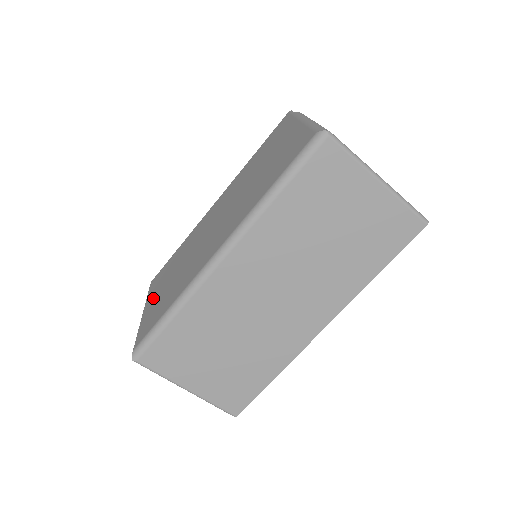
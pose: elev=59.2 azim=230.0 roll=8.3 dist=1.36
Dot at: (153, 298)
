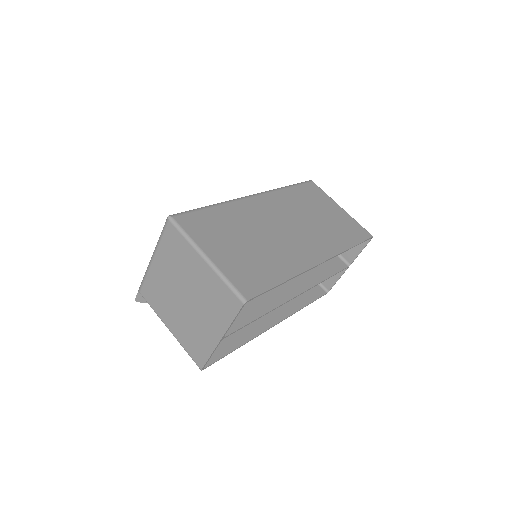
Dot at: occluded
